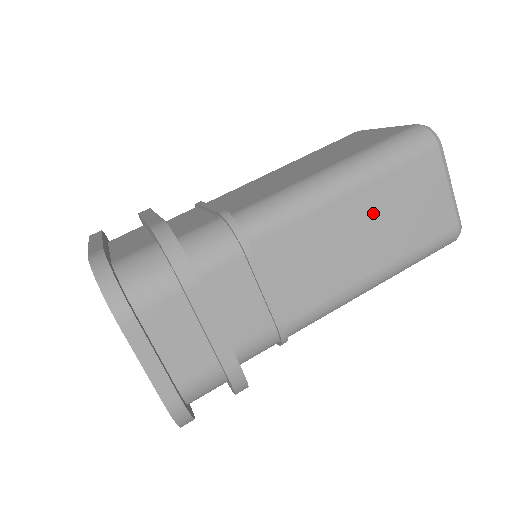
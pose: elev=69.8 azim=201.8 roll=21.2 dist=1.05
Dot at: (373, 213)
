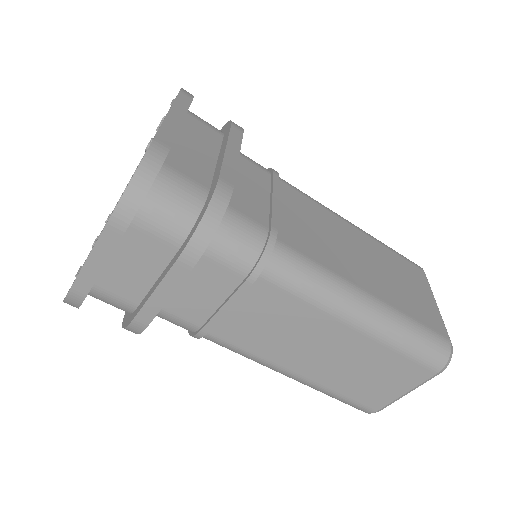
Dot at: (348, 352)
